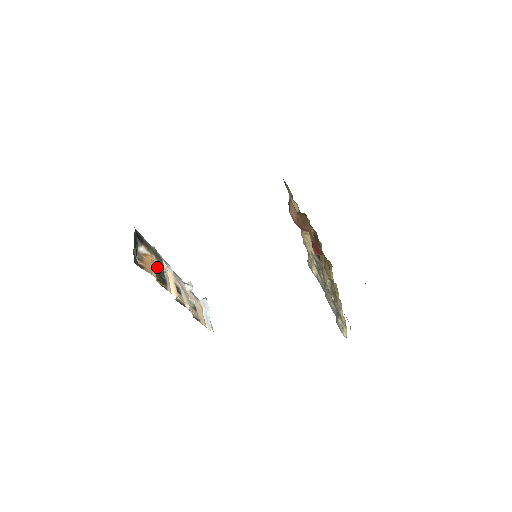
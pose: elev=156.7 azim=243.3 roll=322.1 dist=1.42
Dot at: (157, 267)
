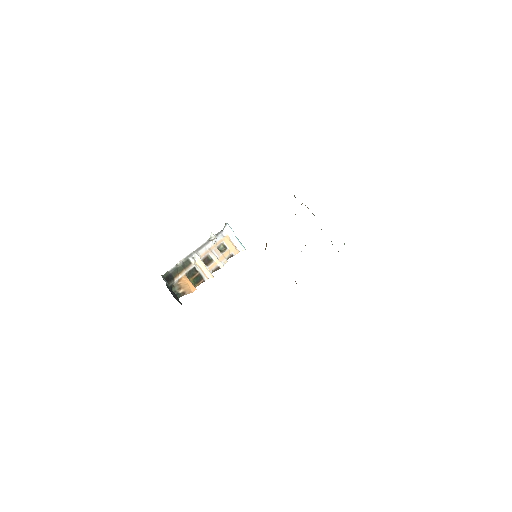
Dot at: (189, 271)
